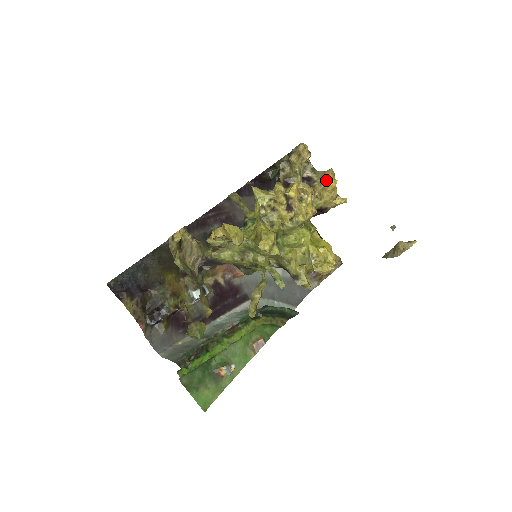
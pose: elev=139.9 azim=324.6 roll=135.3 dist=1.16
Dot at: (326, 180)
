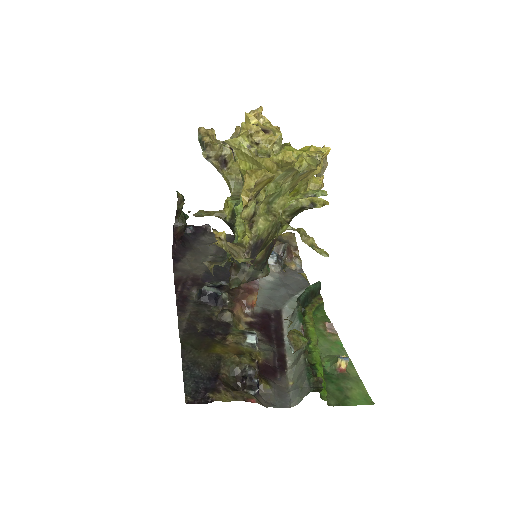
Dot at: occluded
